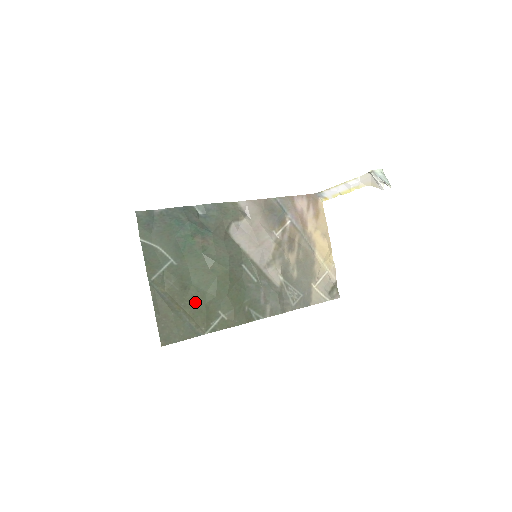
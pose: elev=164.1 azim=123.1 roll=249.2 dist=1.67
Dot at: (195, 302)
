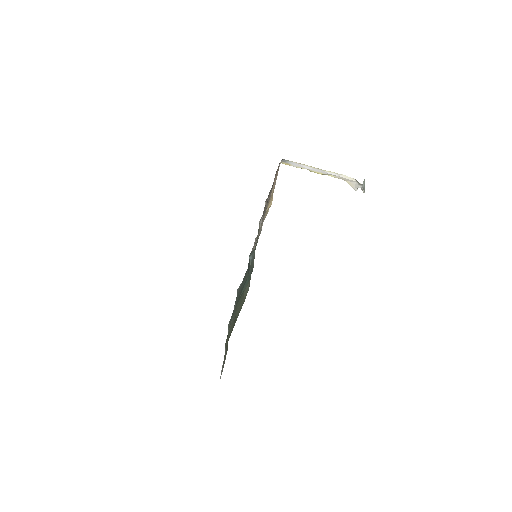
Dot at: (232, 330)
